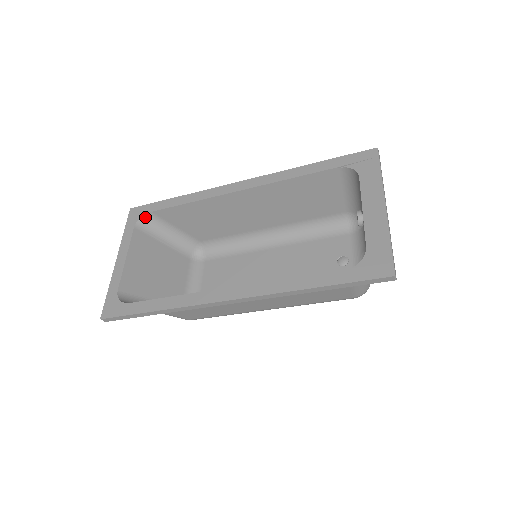
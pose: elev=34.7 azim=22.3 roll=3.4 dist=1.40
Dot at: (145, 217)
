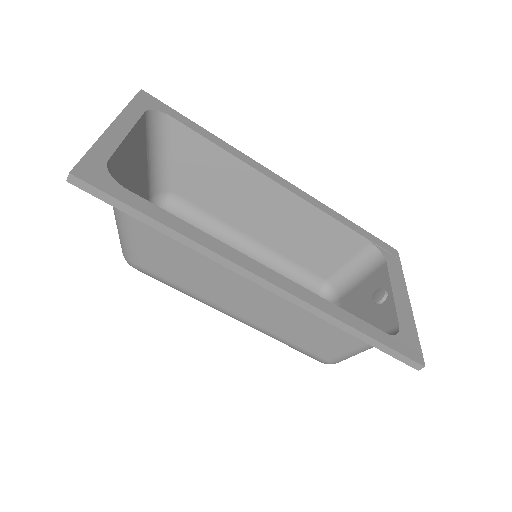
Dot at: (159, 114)
